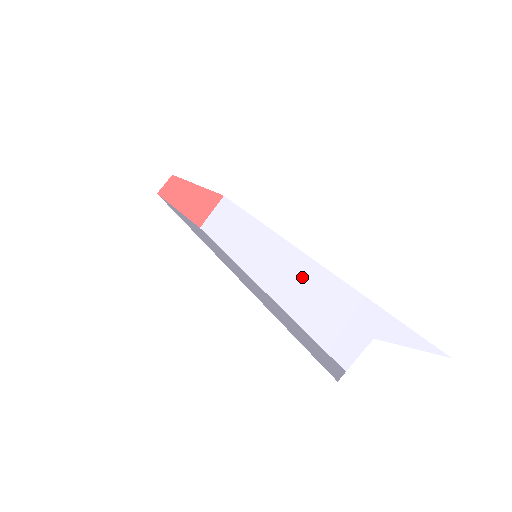
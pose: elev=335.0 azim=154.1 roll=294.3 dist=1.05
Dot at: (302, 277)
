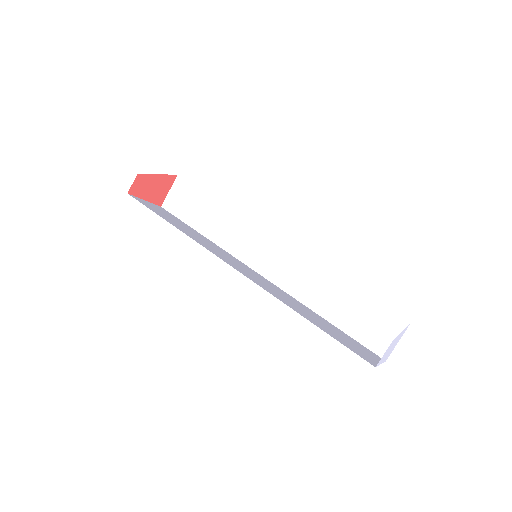
Dot at: (290, 264)
